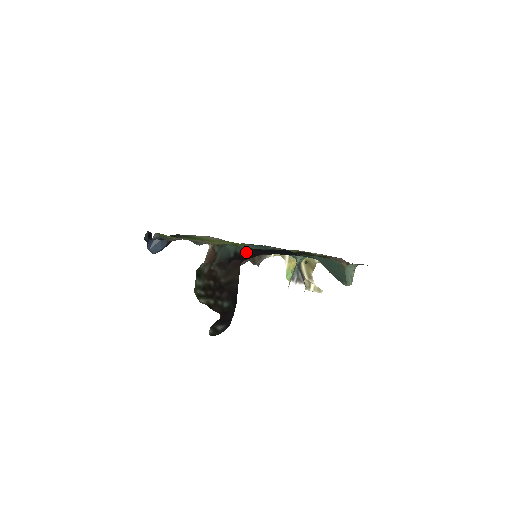
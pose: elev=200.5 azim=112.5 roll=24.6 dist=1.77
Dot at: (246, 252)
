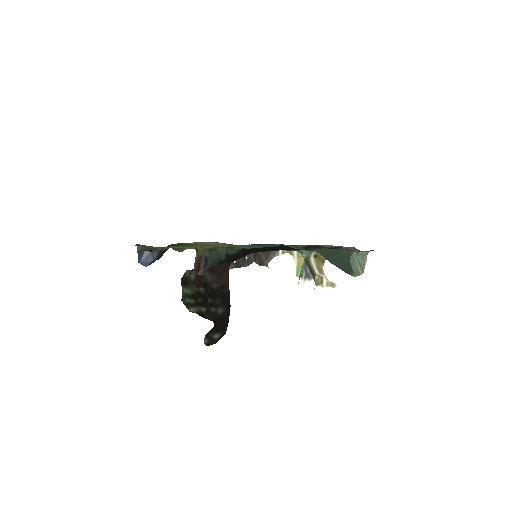
Dot at: (237, 253)
